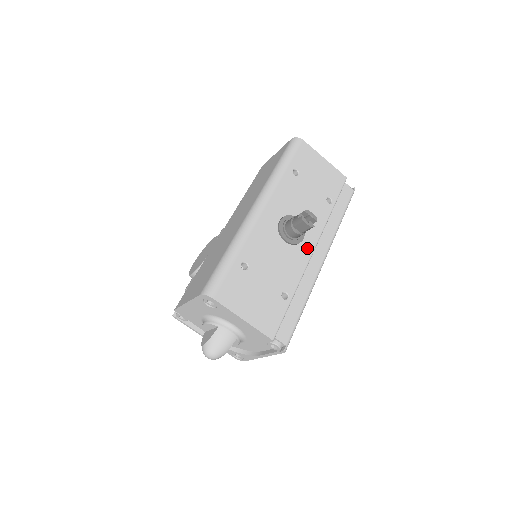
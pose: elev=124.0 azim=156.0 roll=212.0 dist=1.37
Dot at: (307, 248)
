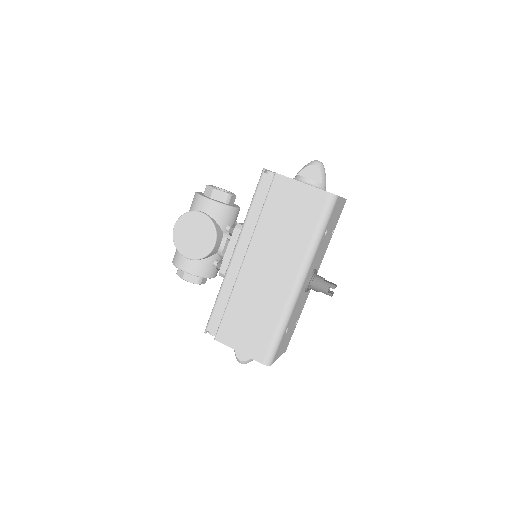
Dot at: occluded
